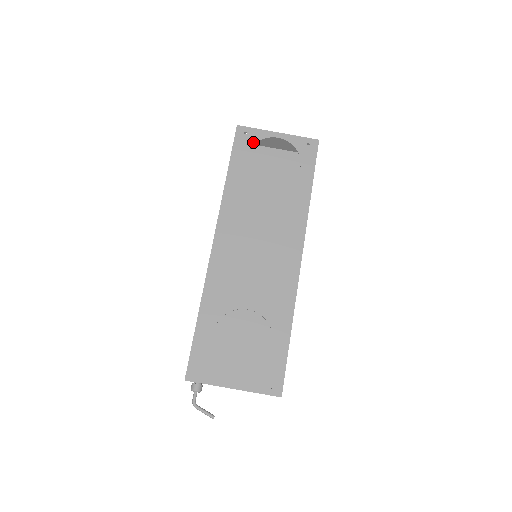
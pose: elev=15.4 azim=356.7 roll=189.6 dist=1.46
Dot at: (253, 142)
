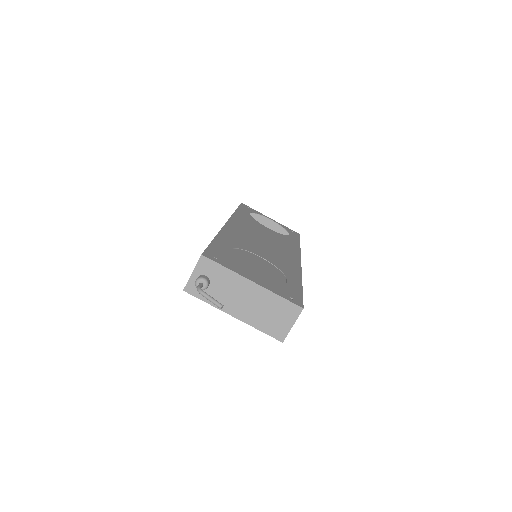
Dot at: (254, 212)
